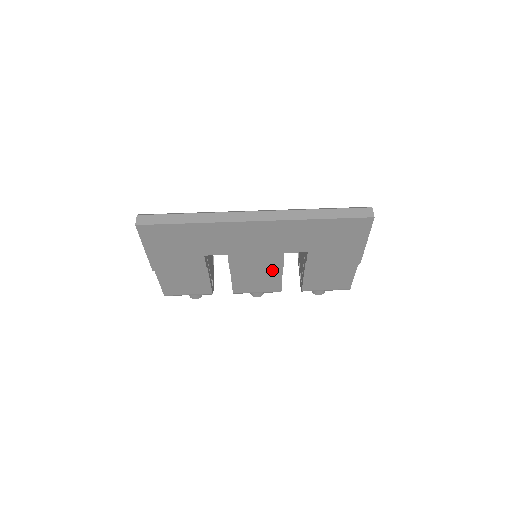
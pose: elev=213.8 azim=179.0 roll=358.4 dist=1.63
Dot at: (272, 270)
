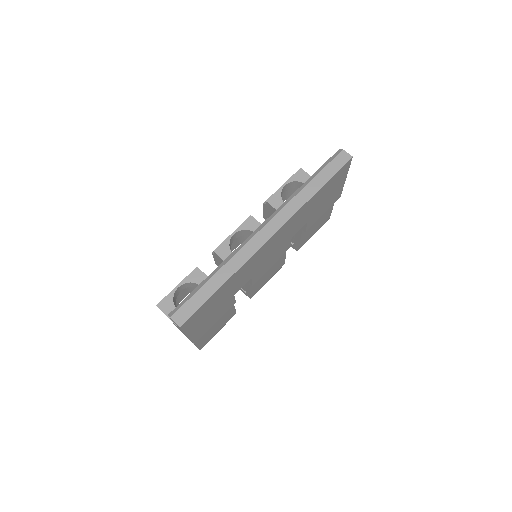
Dot at: occluded
